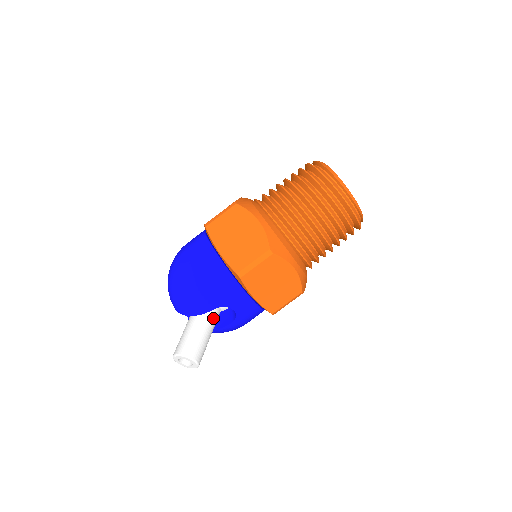
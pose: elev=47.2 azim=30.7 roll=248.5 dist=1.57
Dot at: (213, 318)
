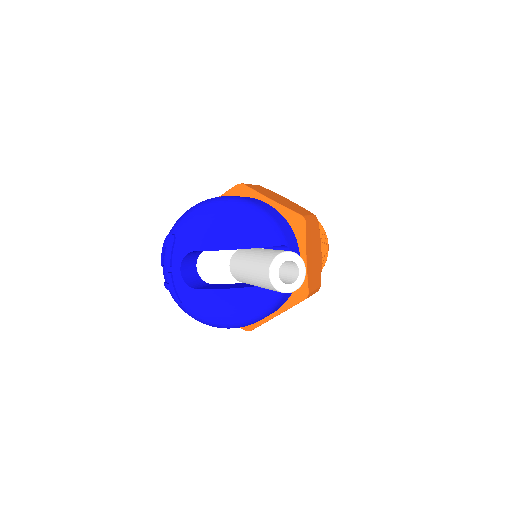
Dot at: occluded
